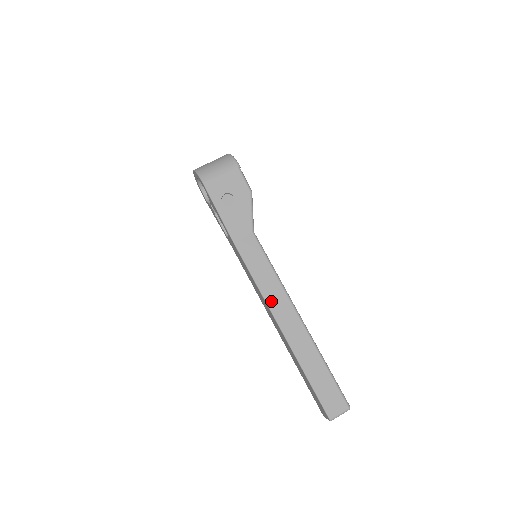
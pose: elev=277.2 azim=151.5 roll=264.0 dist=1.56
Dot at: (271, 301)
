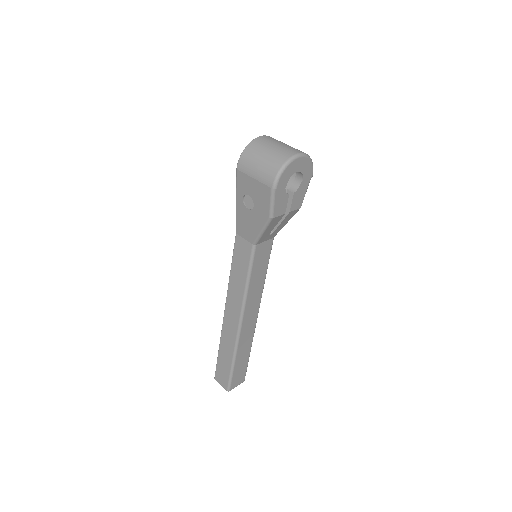
Dot at: (230, 296)
